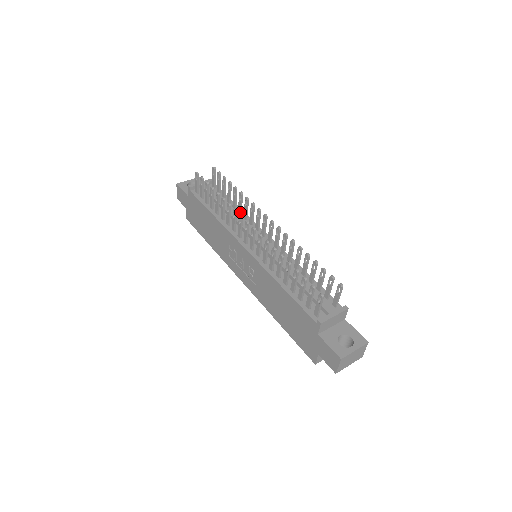
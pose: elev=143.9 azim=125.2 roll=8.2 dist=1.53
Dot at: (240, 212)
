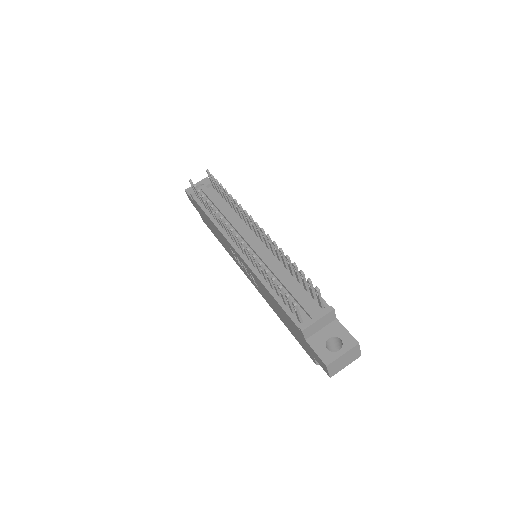
Dot at: (237, 212)
